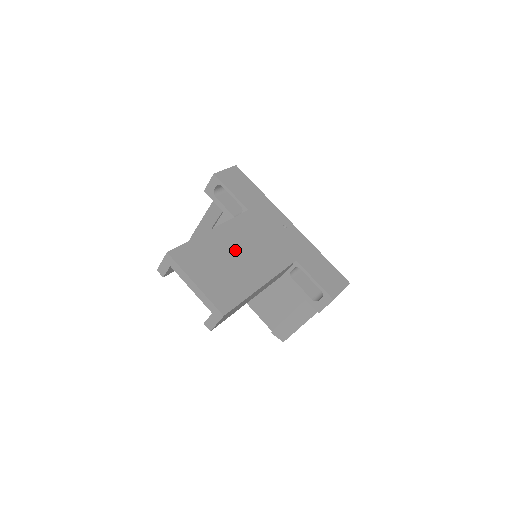
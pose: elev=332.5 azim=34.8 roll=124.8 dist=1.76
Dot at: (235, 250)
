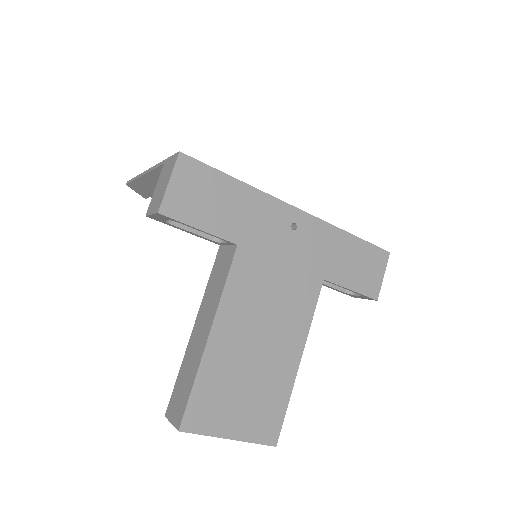
Dot at: (251, 341)
